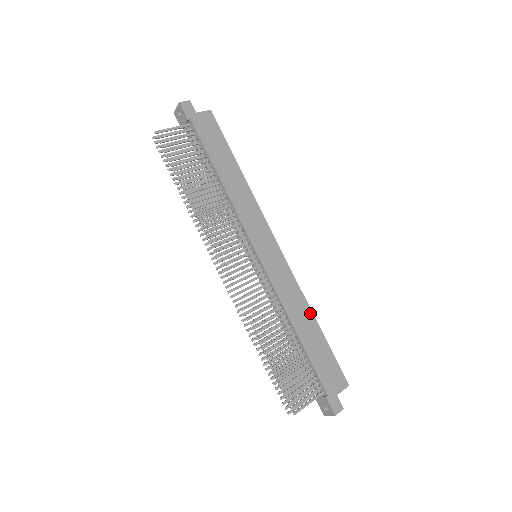
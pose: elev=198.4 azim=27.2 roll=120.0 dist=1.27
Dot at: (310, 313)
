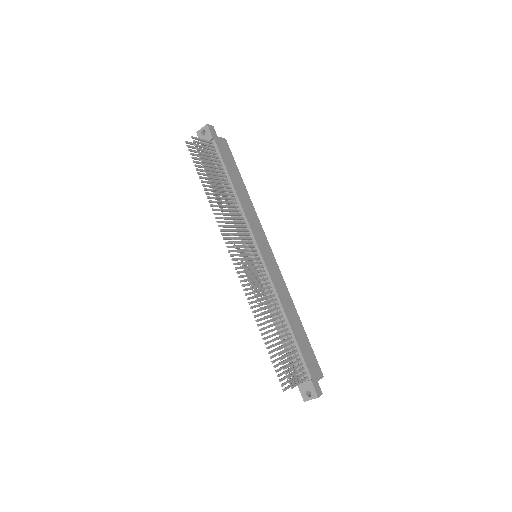
Dot at: (295, 310)
